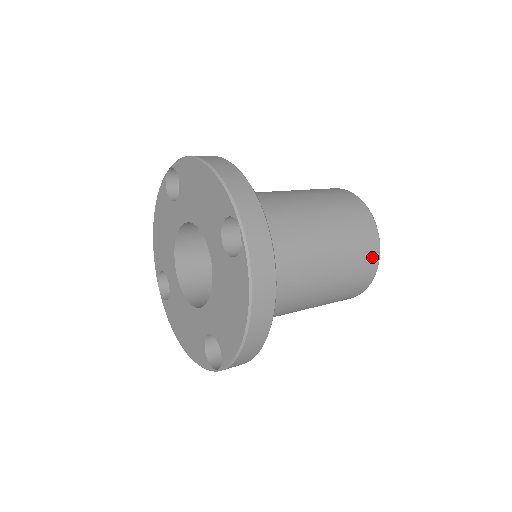
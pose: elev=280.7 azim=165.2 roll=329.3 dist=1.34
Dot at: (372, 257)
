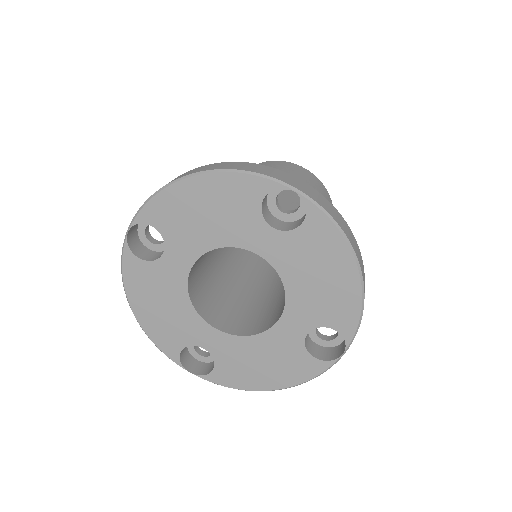
Dot at: (325, 192)
